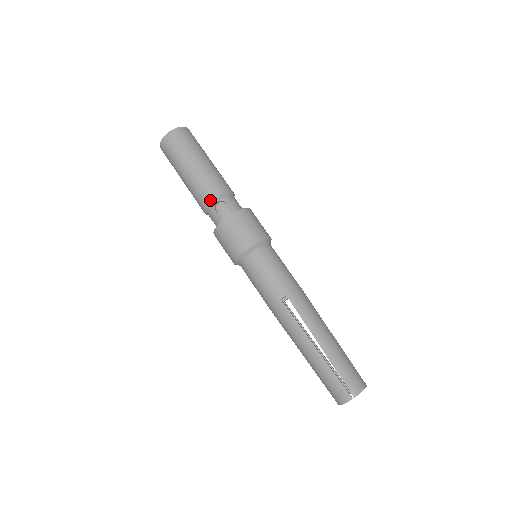
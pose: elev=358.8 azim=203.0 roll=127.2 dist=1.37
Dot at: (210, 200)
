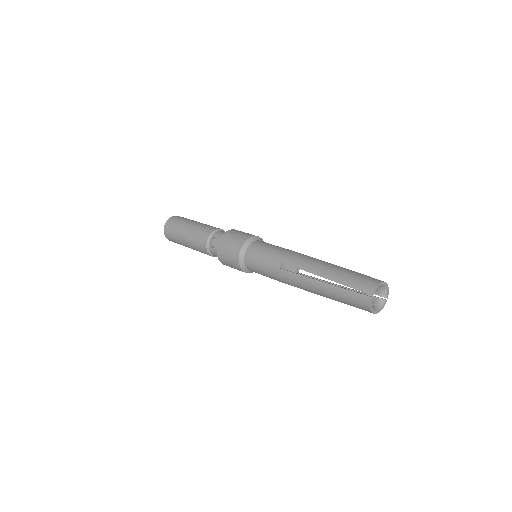
Dot at: (205, 244)
